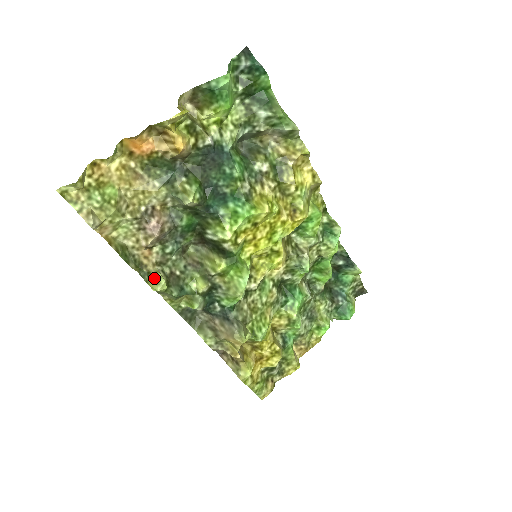
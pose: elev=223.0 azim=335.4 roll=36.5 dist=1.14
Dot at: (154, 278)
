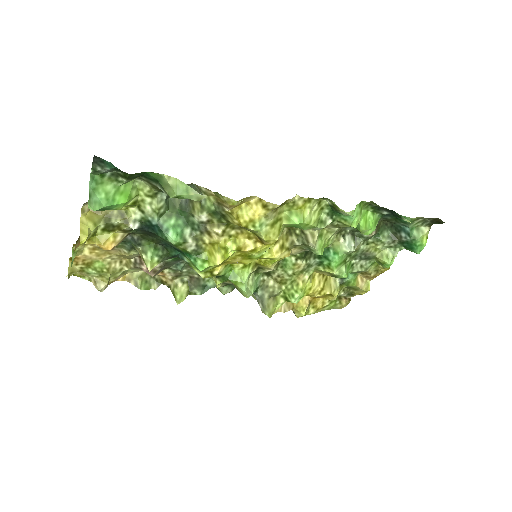
Dot at: (173, 294)
